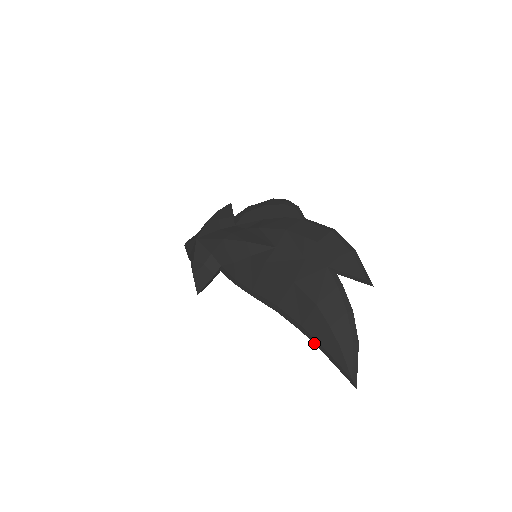
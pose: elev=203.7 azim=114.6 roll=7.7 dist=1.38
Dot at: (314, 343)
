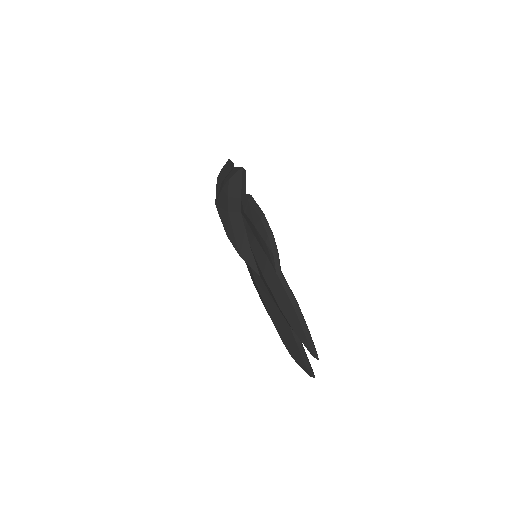
Dot at: occluded
